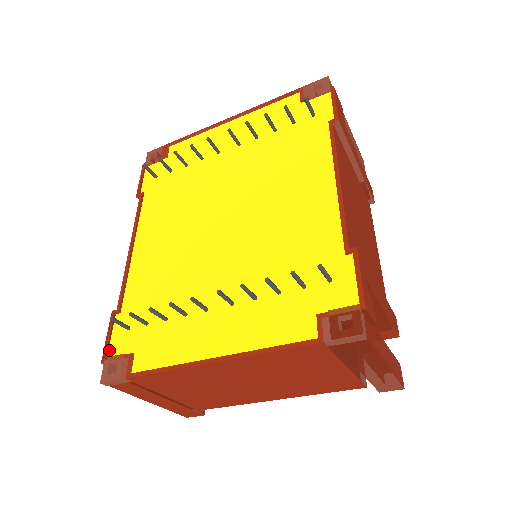
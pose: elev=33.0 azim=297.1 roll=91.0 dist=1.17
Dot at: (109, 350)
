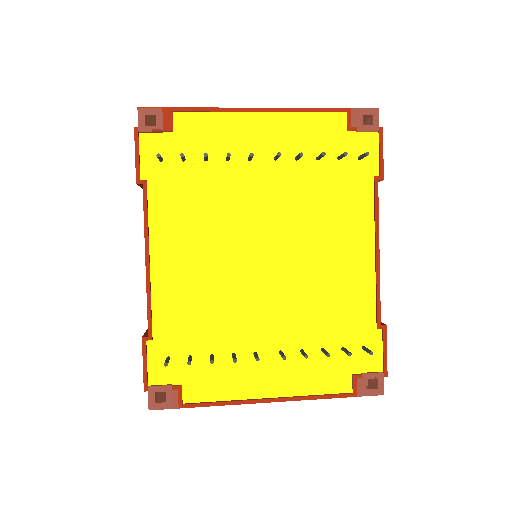
Dot at: (149, 378)
